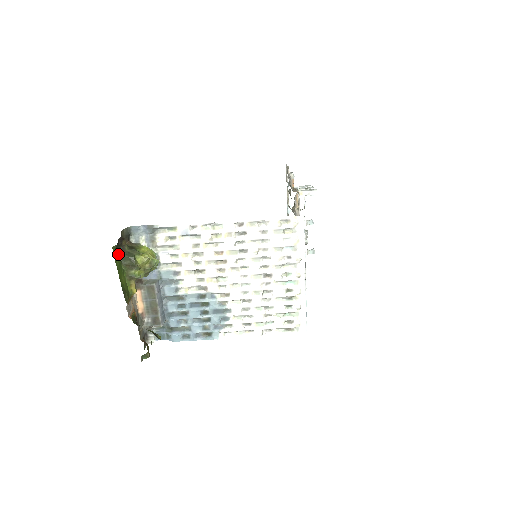
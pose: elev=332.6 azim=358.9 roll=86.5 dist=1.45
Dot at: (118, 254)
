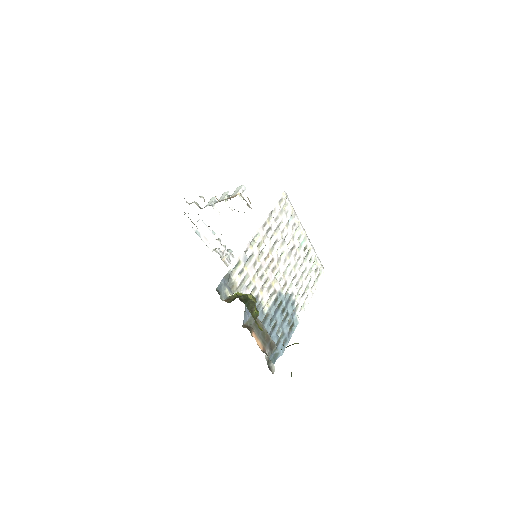
Dot at: (245, 304)
